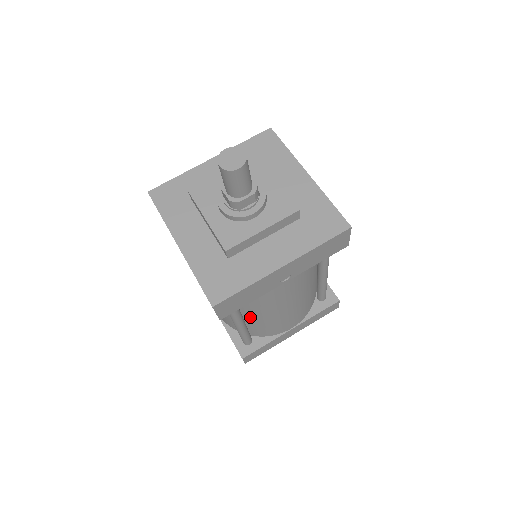
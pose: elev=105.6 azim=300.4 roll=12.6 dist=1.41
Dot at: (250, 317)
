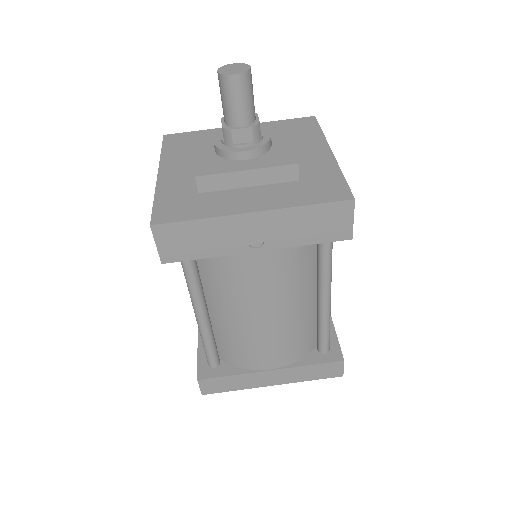
Dot at: (216, 312)
